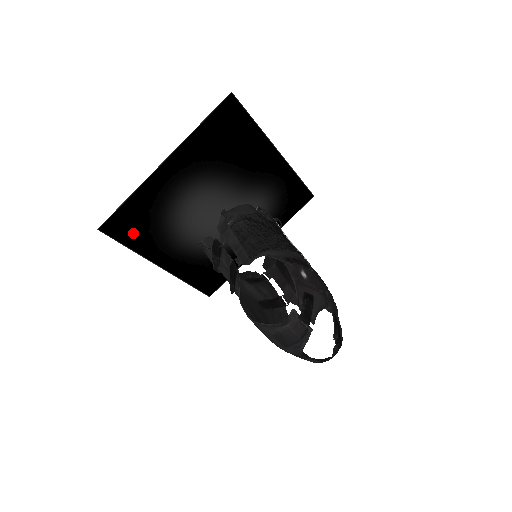
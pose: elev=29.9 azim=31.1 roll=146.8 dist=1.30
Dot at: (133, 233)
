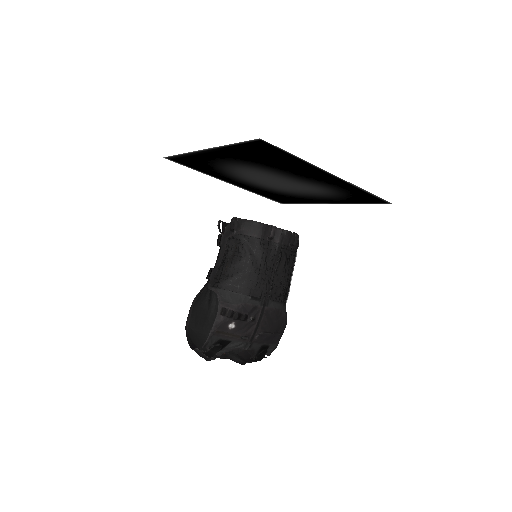
Dot at: (194, 166)
